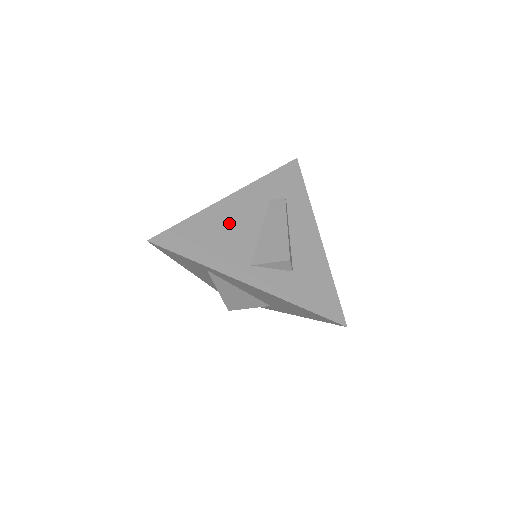
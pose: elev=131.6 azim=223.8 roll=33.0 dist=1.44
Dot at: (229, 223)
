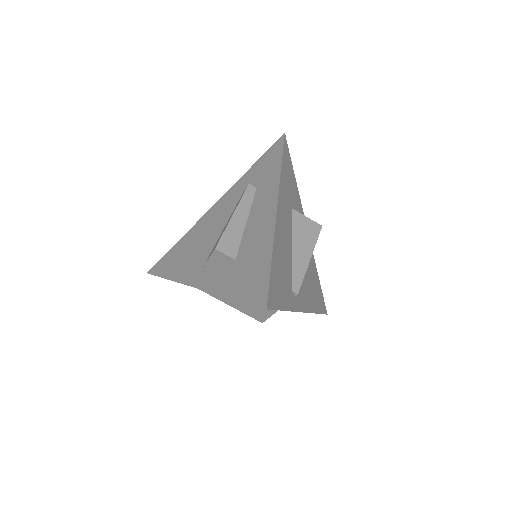
Dot at: (202, 233)
